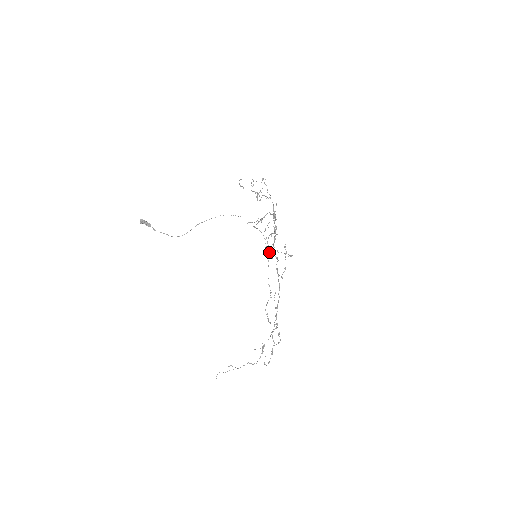
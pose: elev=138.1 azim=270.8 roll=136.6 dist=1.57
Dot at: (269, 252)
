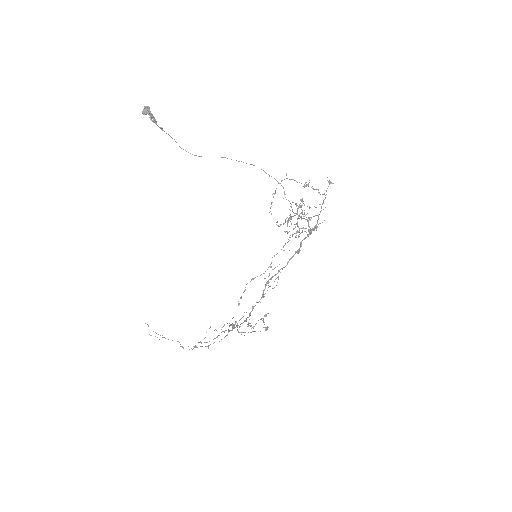
Dot at: (296, 233)
